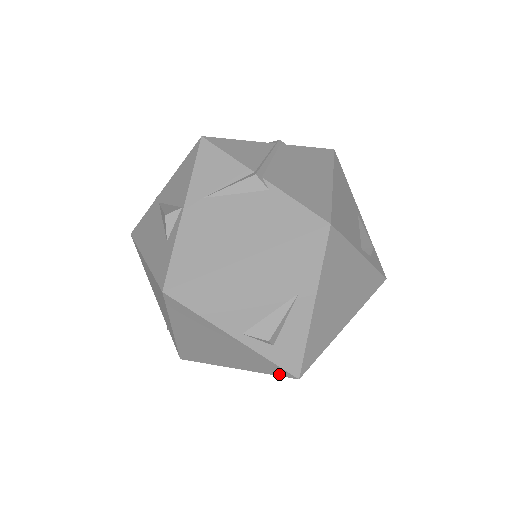
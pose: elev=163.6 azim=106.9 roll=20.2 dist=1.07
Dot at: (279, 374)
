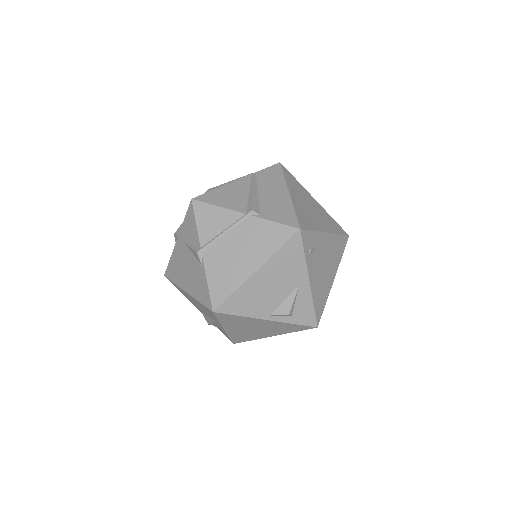
Dot at: occluded
